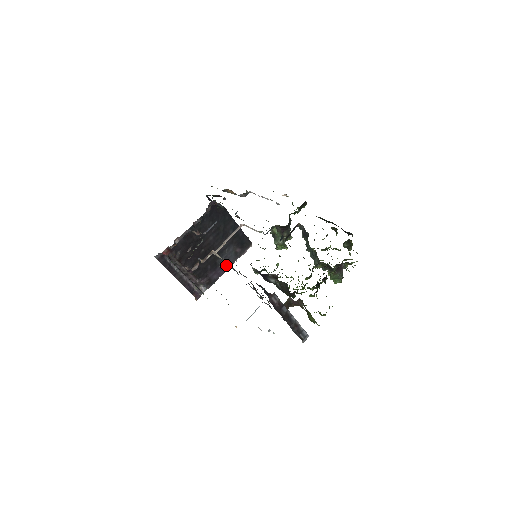
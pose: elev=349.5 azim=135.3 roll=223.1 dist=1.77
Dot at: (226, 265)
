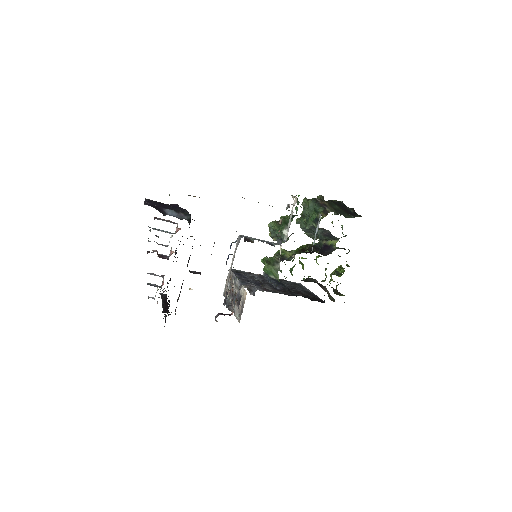
Dot at: (251, 292)
